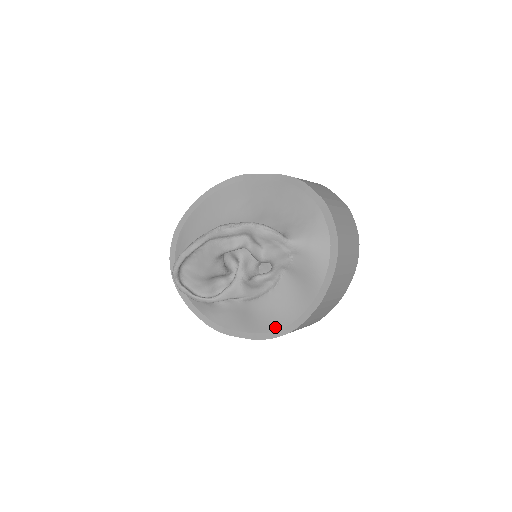
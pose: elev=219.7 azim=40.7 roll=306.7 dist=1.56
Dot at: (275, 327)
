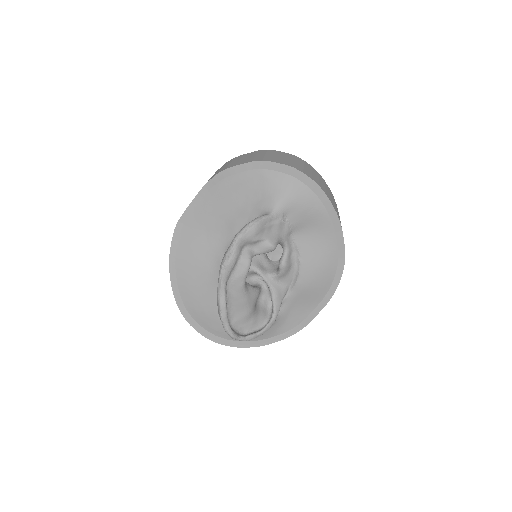
Dot at: (331, 275)
